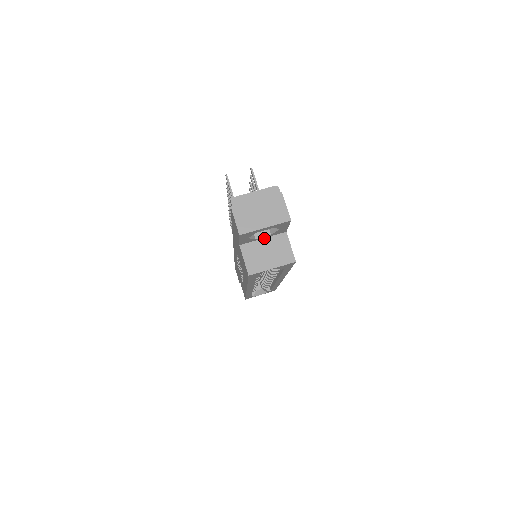
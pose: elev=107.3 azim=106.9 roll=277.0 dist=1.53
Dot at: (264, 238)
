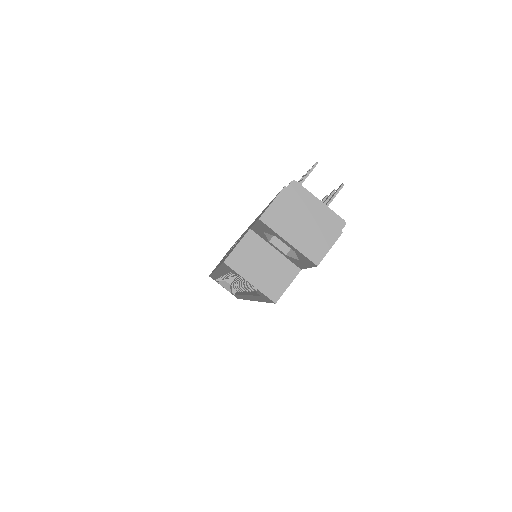
Dot at: (277, 250)
